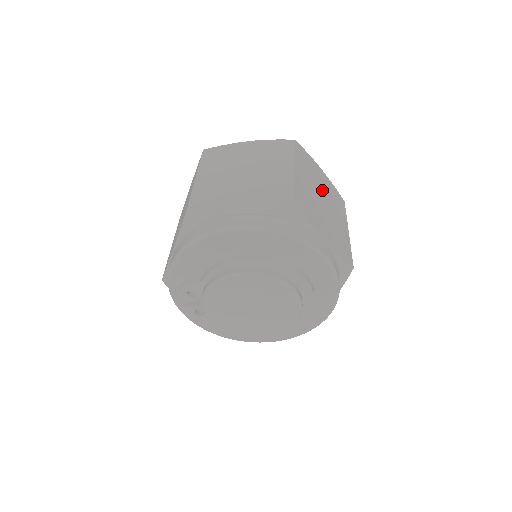
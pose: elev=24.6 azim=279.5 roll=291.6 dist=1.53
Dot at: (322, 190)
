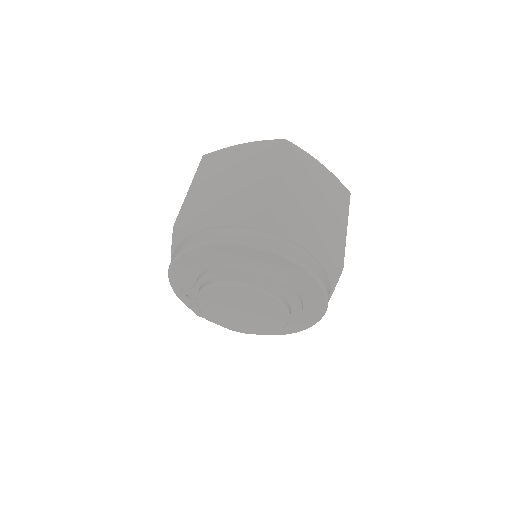
Dot at: (315, 188)
